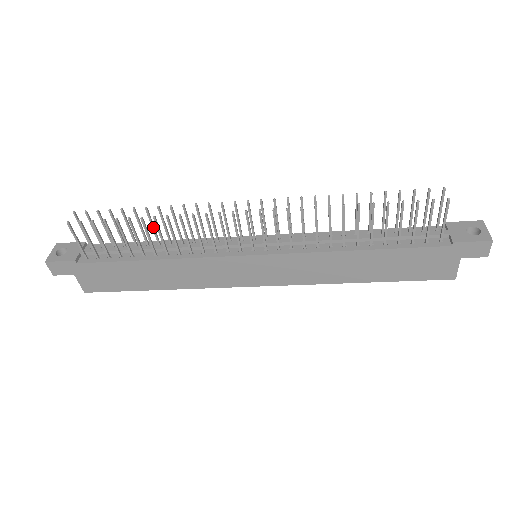
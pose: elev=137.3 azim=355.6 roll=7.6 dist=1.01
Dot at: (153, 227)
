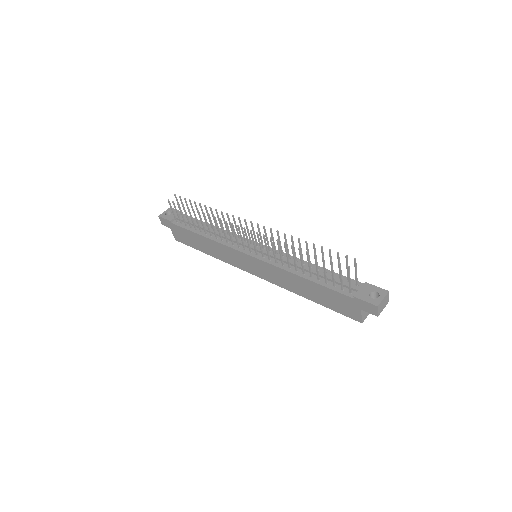
Dot at: occluded
